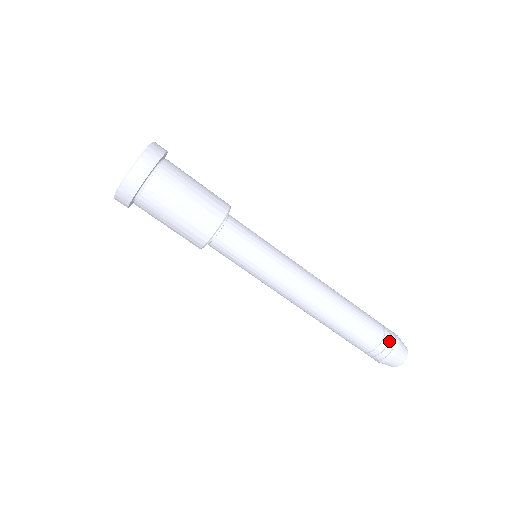
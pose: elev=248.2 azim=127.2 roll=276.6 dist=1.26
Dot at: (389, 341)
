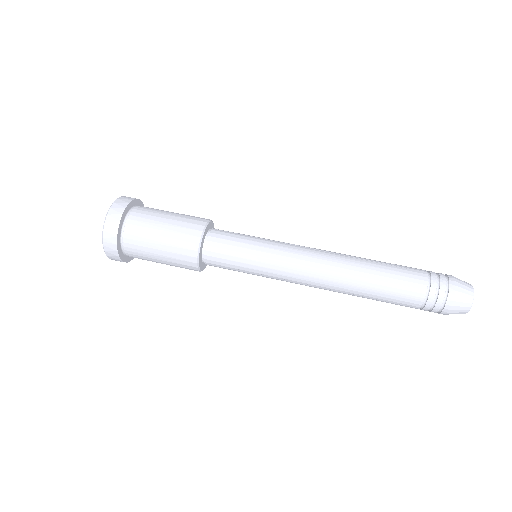
Dot at: (439, 286)
